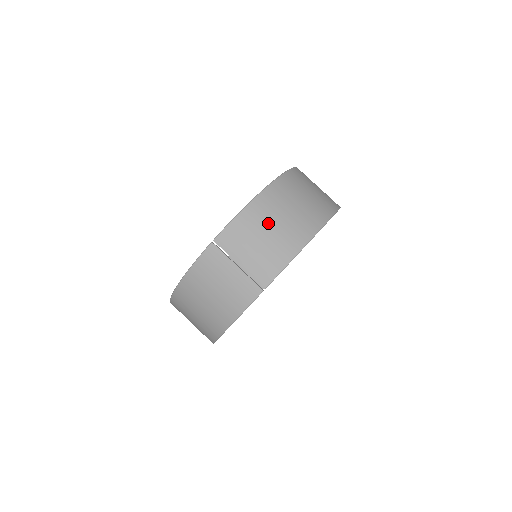
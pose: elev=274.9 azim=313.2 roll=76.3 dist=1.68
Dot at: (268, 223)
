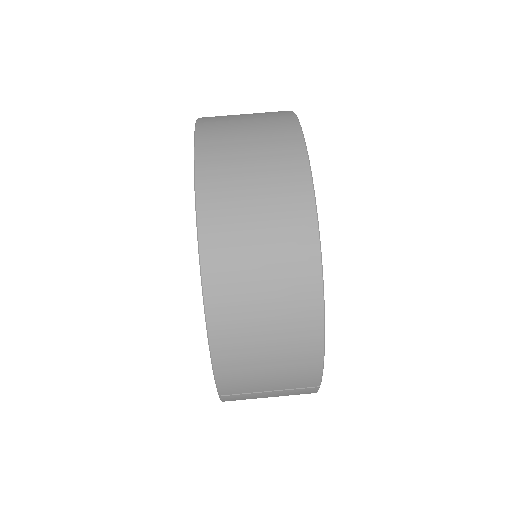
Dot at: (256, 350)
